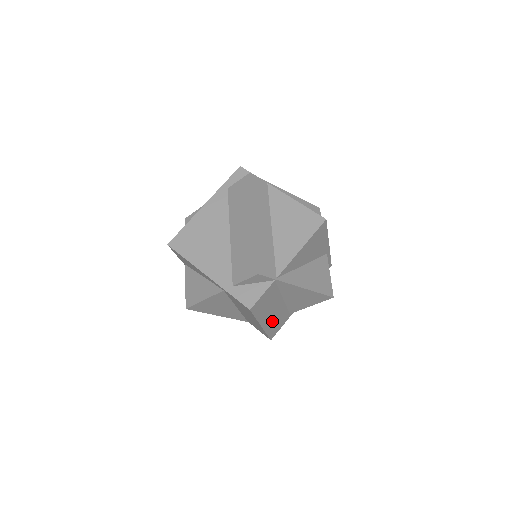
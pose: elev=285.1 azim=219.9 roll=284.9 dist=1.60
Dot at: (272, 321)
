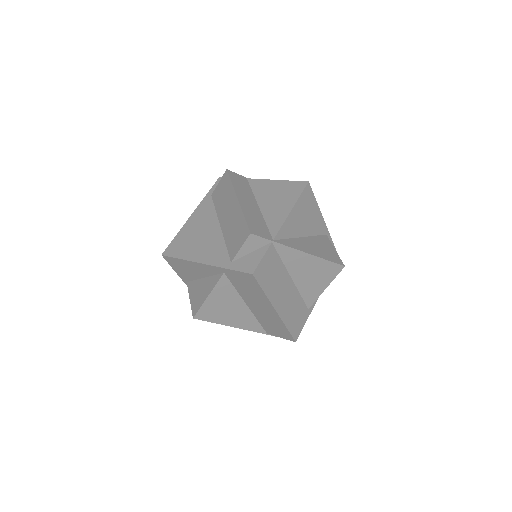
Dot at: (288, 310)
